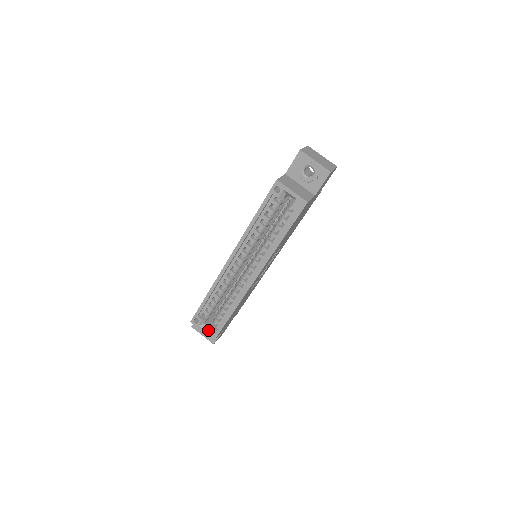
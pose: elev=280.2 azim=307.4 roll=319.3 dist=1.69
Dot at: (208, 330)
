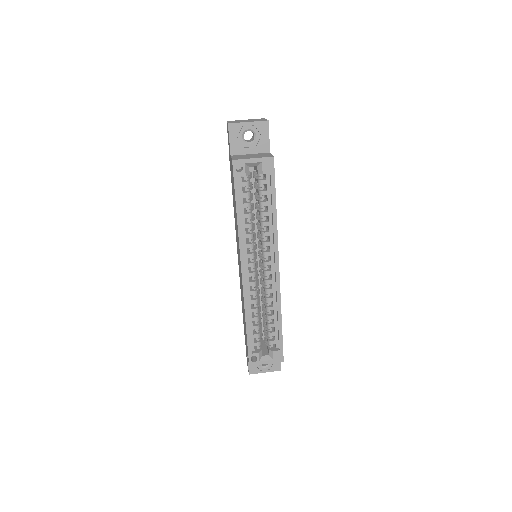
Dot at: (271, 357)
